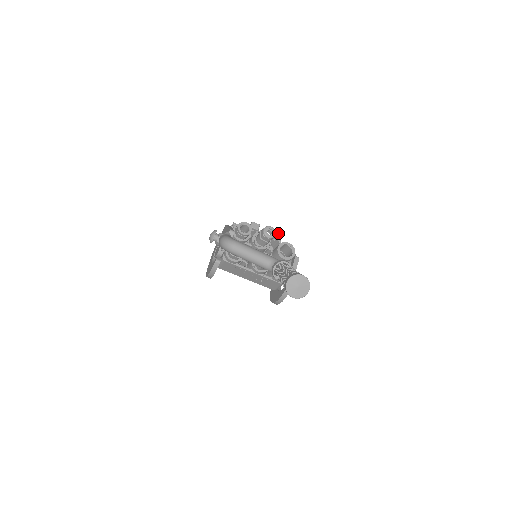
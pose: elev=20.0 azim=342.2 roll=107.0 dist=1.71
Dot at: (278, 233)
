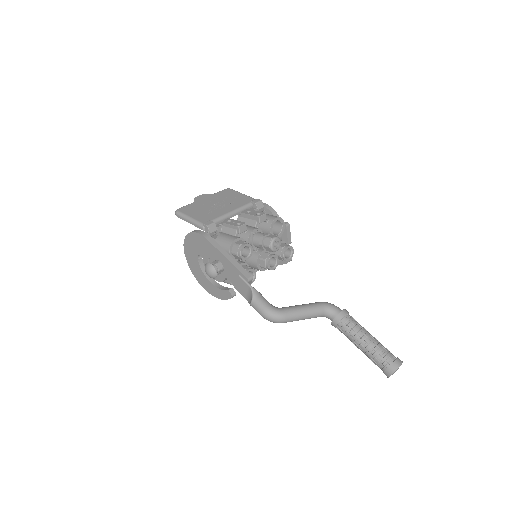
Dot at: (263, 215)
